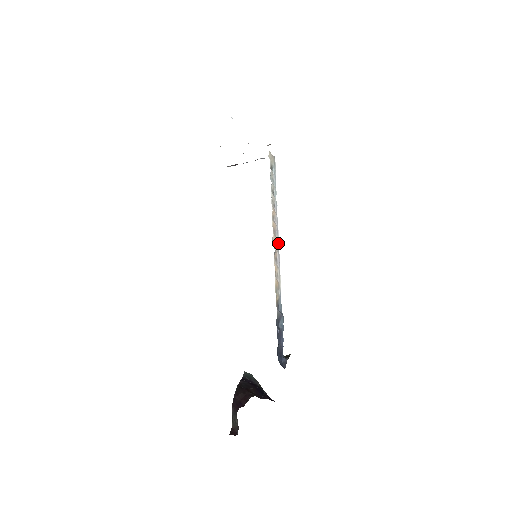
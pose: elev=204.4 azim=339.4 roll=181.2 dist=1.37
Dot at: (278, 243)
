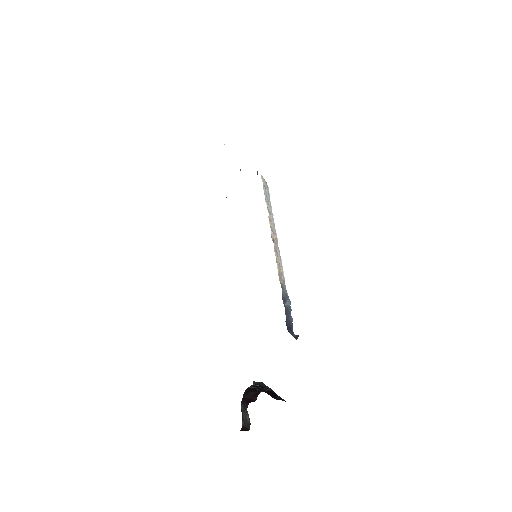
Dot at: (277, 242)
